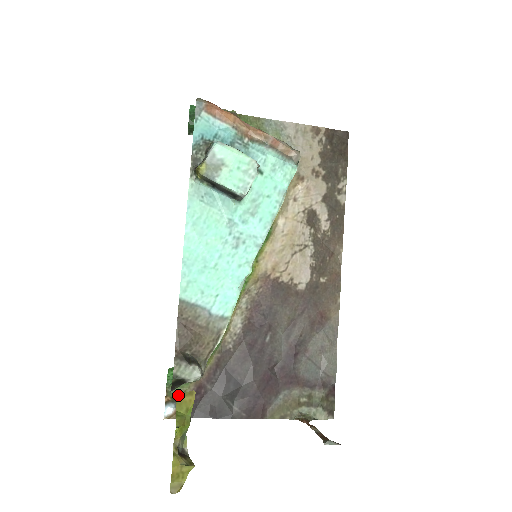
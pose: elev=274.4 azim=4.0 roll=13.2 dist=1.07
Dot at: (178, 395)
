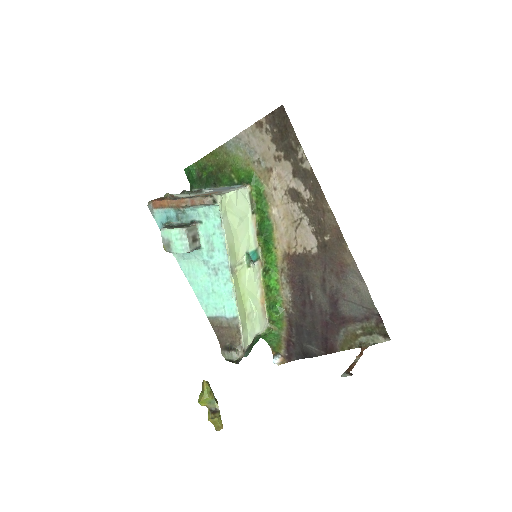
Dot at: (202, 382)
